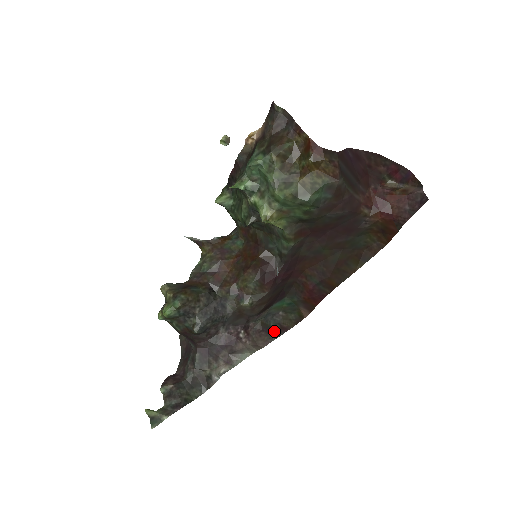
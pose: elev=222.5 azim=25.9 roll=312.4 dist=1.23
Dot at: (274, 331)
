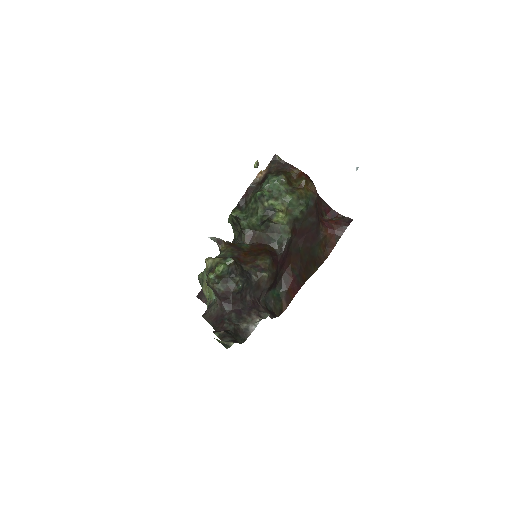
Dot at: (271, 313)
